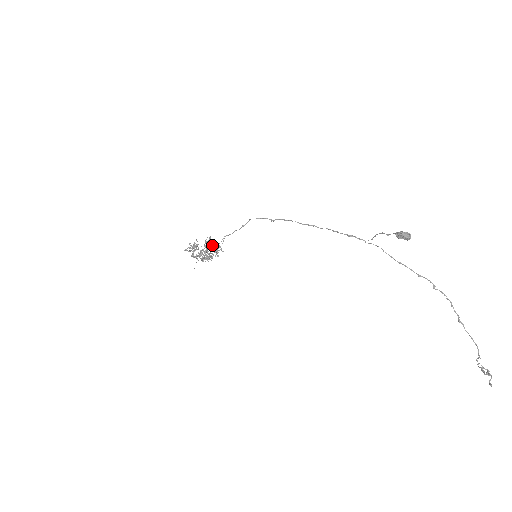
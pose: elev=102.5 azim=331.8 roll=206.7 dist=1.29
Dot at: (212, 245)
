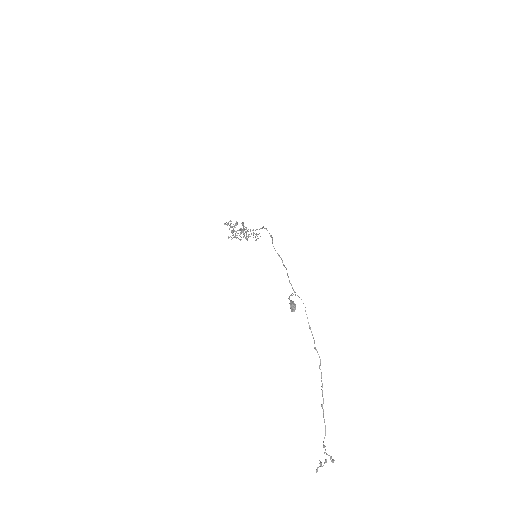
Dot at: occluded
